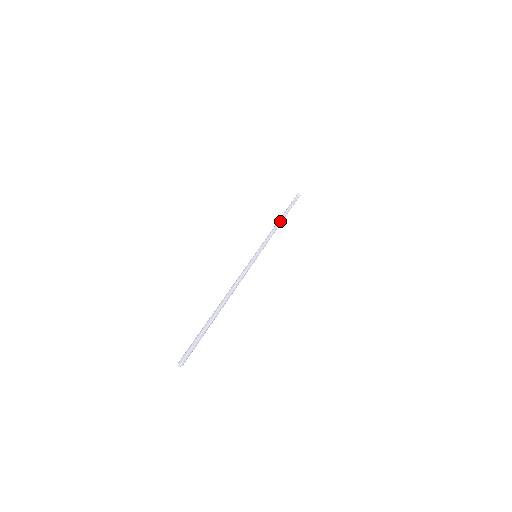
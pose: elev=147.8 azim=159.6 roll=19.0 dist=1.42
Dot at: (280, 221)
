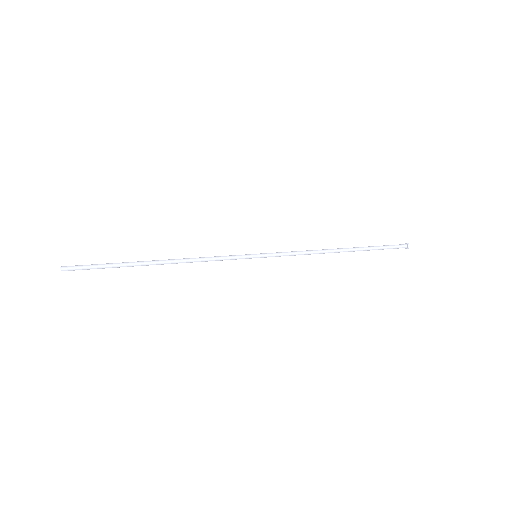
Dot at: (336, 249)
